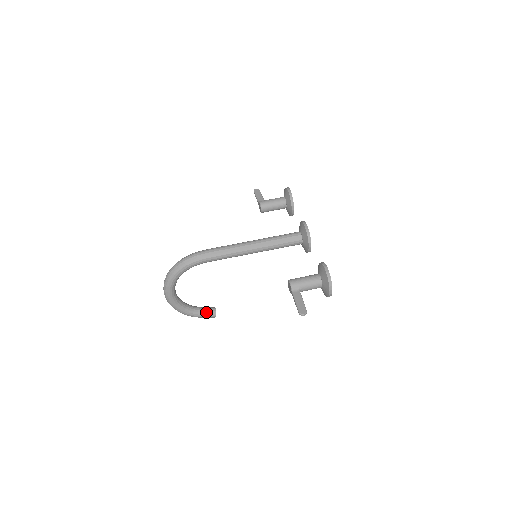
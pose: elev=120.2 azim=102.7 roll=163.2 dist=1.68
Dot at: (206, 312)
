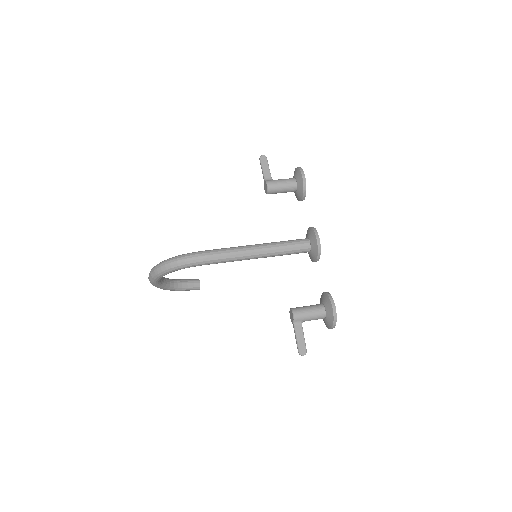
Dot at: (190, 287)
